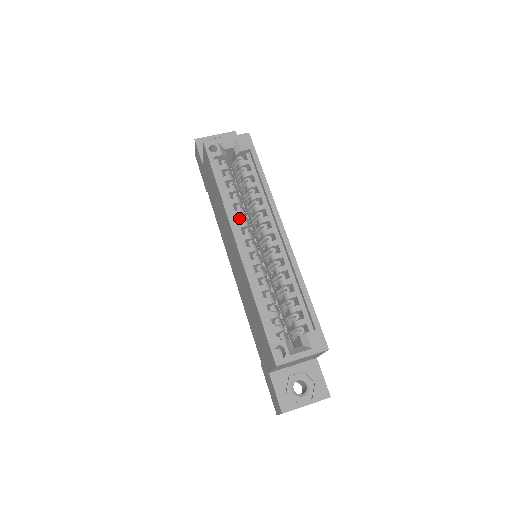
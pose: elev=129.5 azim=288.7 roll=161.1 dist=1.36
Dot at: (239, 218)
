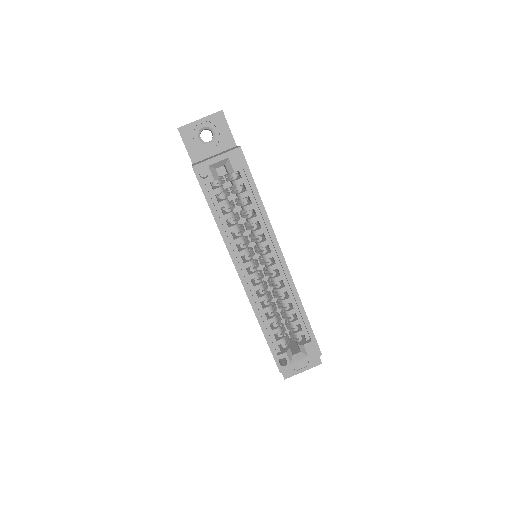
Dot at: occluded
